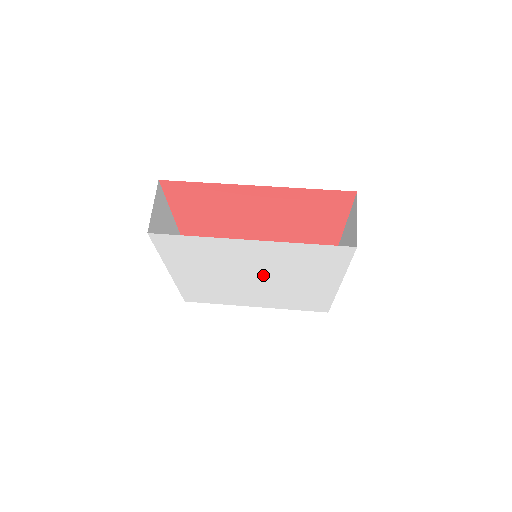
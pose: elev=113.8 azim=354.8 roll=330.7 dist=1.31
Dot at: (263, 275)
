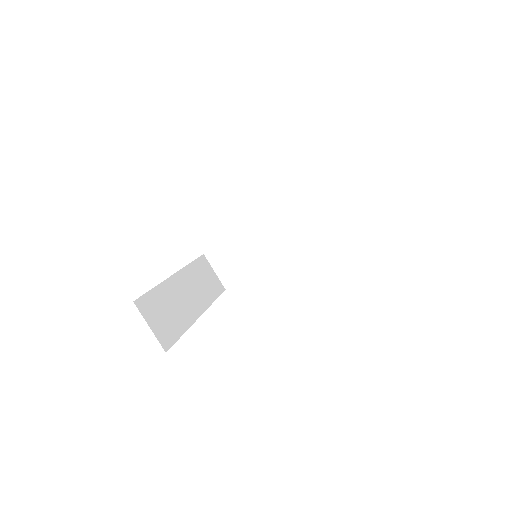
Dot at: occluded
